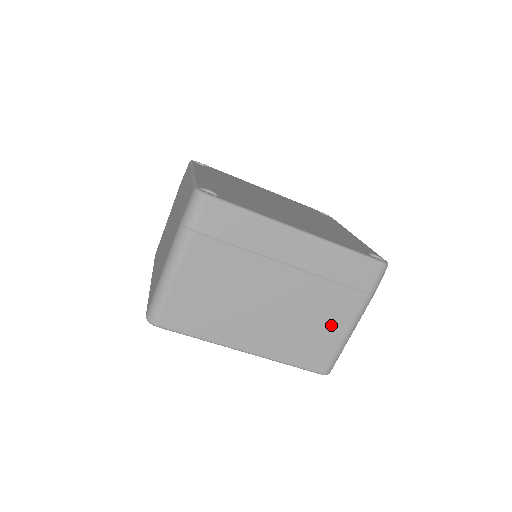
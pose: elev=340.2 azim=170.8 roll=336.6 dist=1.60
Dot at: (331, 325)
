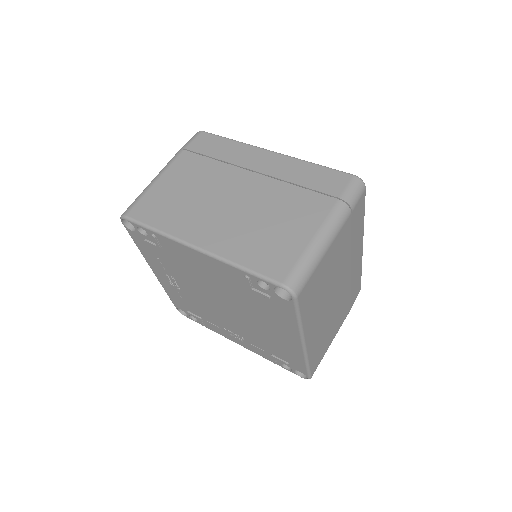
Dot at: (333, 331)
